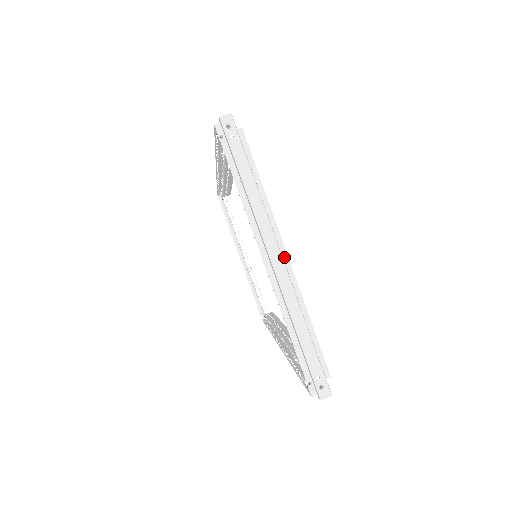
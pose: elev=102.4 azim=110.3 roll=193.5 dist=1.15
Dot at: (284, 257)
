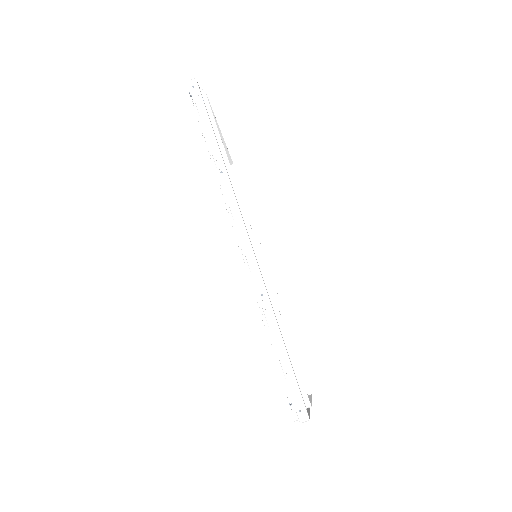
Dot at: occluded
